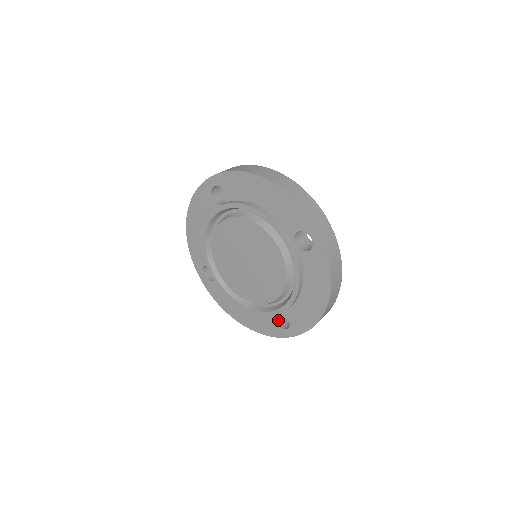
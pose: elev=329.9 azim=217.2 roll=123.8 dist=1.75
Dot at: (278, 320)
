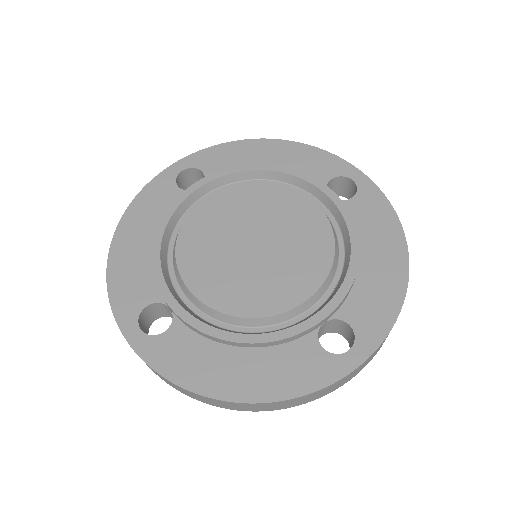
Dot at: occluded
